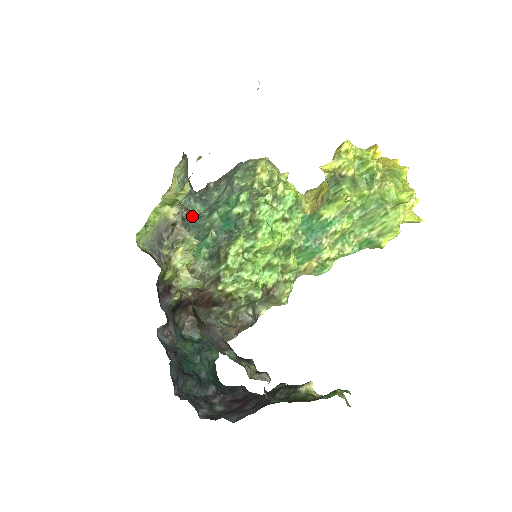
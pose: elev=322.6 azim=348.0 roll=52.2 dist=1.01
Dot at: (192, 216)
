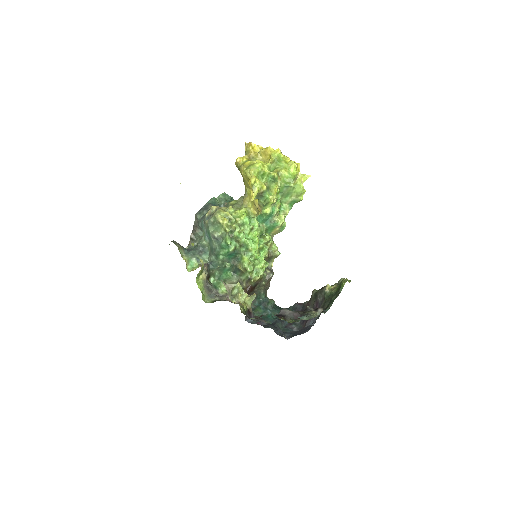
Dot at: (208, 264)
